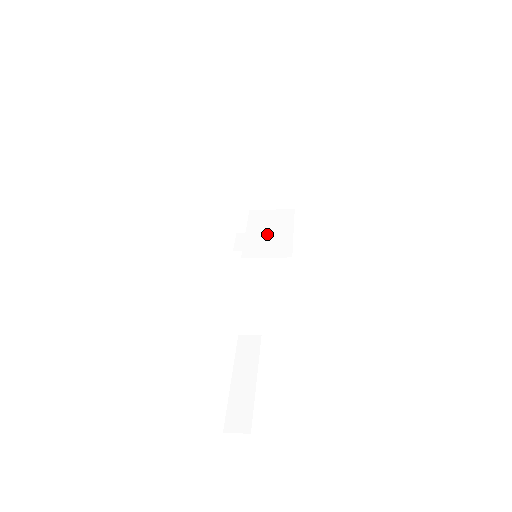
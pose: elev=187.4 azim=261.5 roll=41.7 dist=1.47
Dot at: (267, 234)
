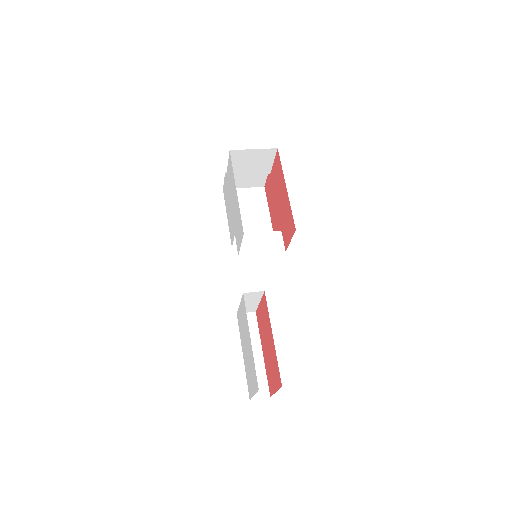
Dot at: (262, 234)
